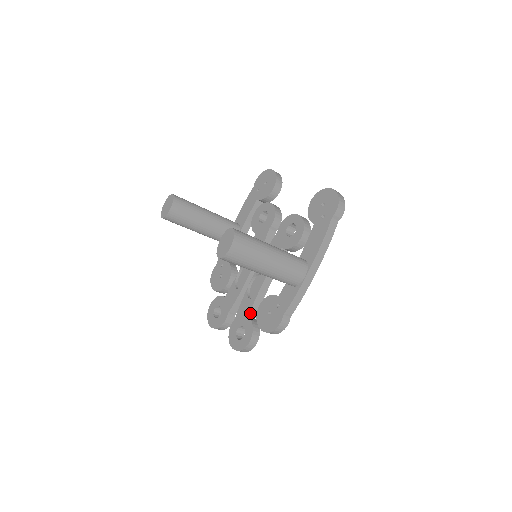
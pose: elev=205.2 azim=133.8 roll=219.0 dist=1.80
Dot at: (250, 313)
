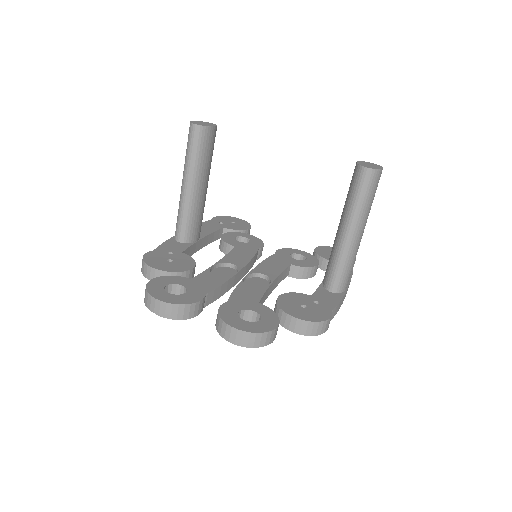
Dot at: (259, 301)
